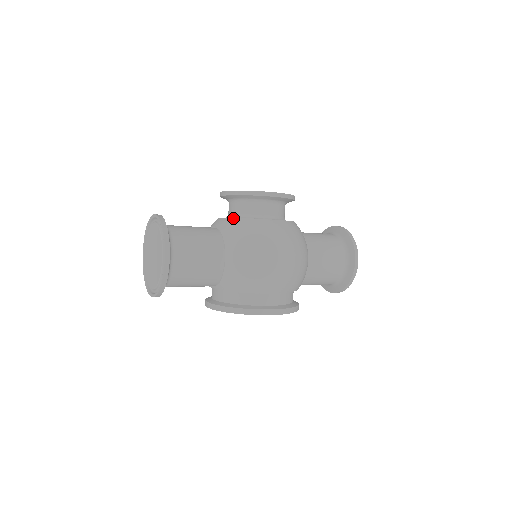
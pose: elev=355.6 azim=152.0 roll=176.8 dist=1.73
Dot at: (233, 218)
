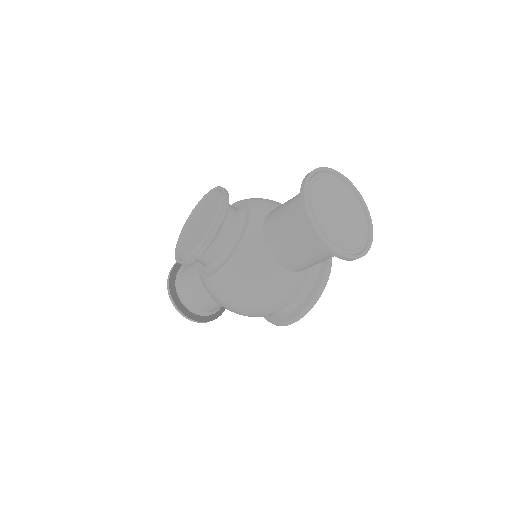
Dot at: (198, 268)
